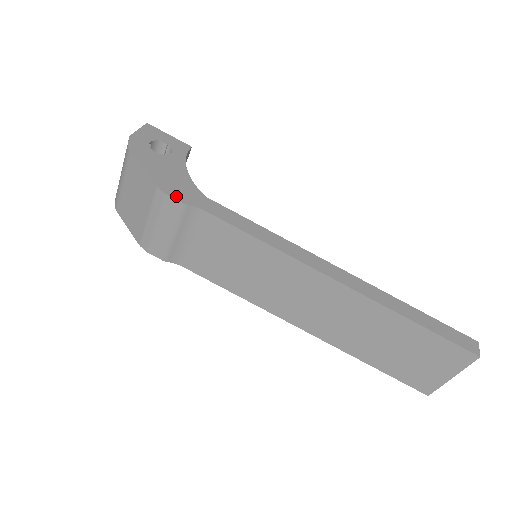
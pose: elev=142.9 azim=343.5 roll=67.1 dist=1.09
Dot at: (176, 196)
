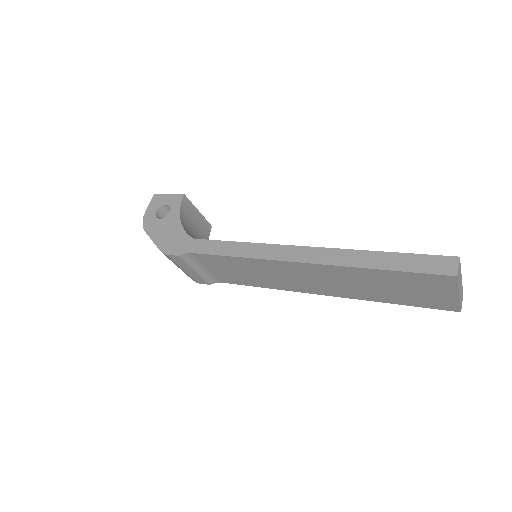
Dot at: (173, 252)
